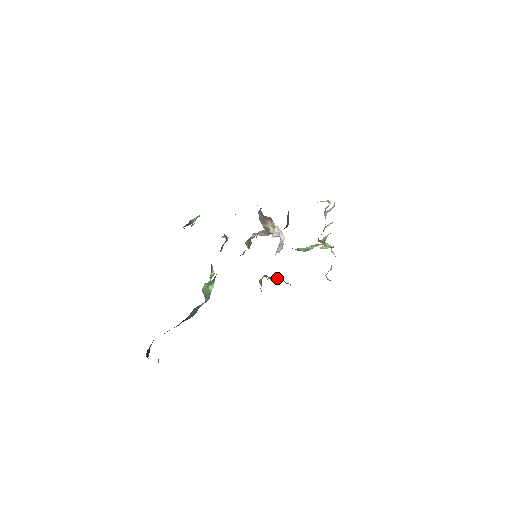
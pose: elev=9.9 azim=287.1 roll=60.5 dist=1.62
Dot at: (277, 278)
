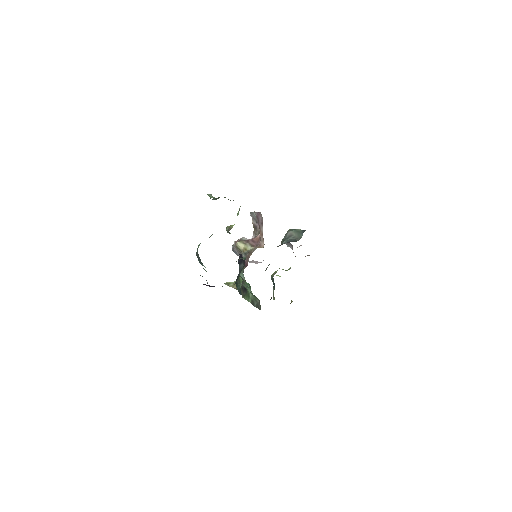
Dot at: occluded
